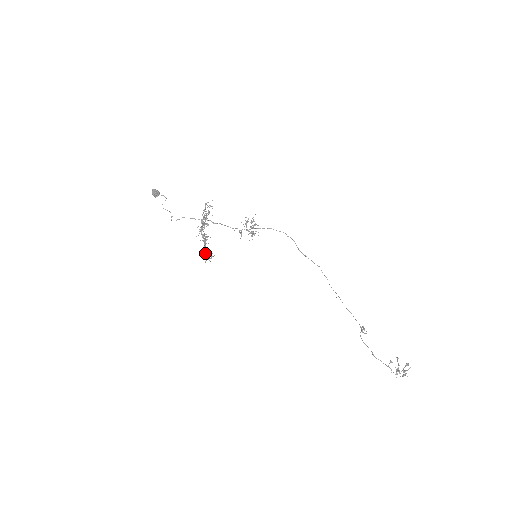
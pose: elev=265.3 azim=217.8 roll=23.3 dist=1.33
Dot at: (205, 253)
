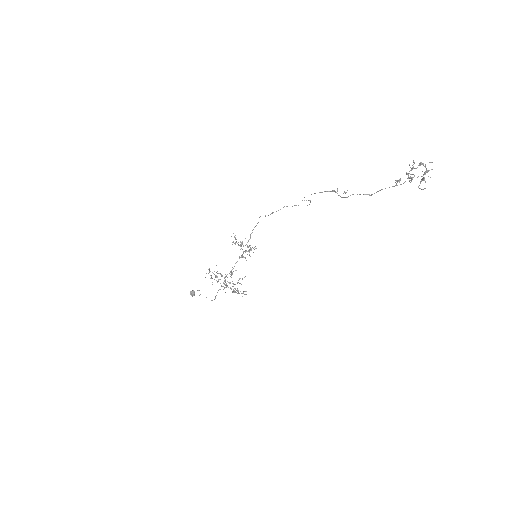
Dot at: occluded
